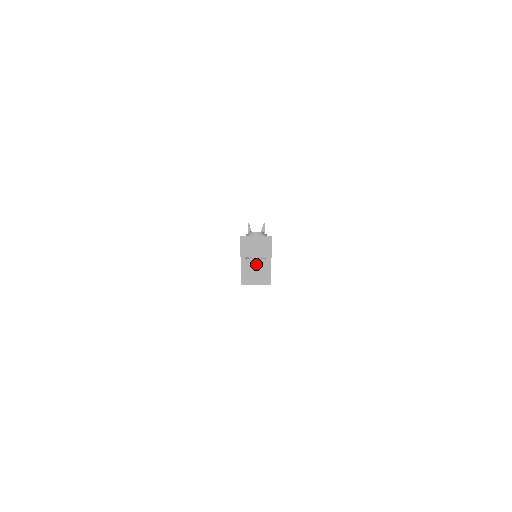
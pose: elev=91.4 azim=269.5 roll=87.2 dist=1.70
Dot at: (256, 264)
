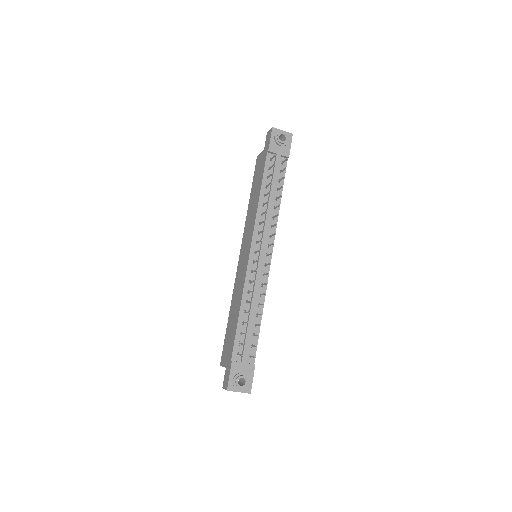
Dot at: occluded
